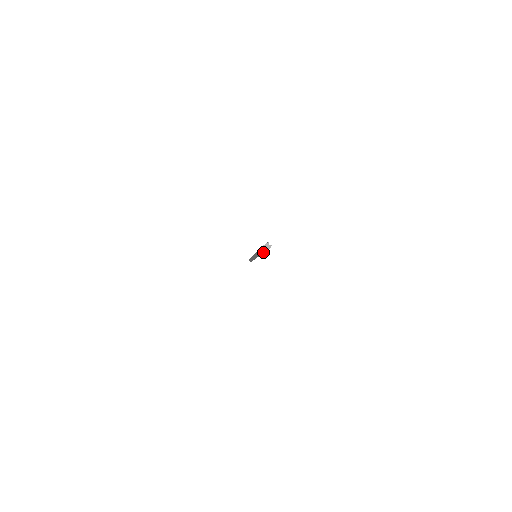
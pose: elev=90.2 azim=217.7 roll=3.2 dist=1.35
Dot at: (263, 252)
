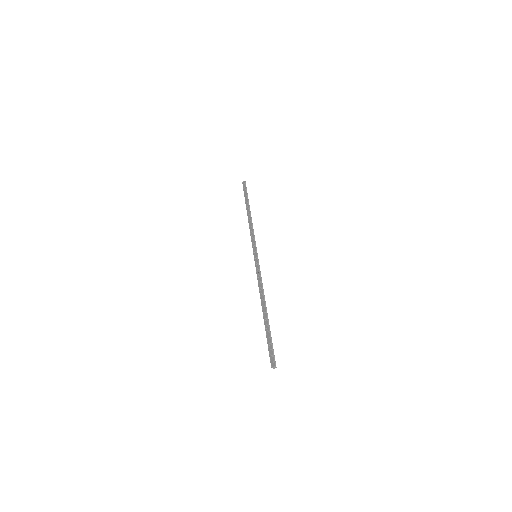
Dot at: (269, 340)
